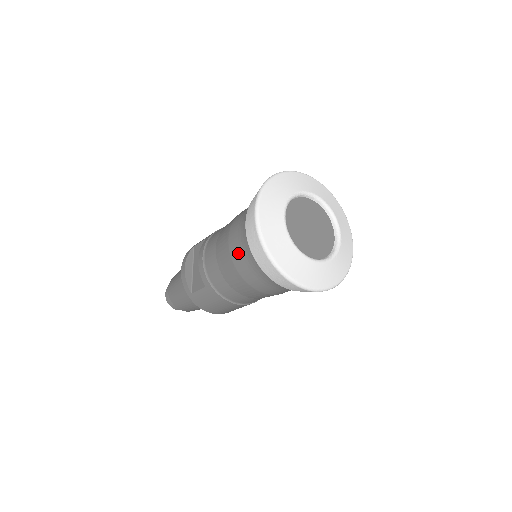
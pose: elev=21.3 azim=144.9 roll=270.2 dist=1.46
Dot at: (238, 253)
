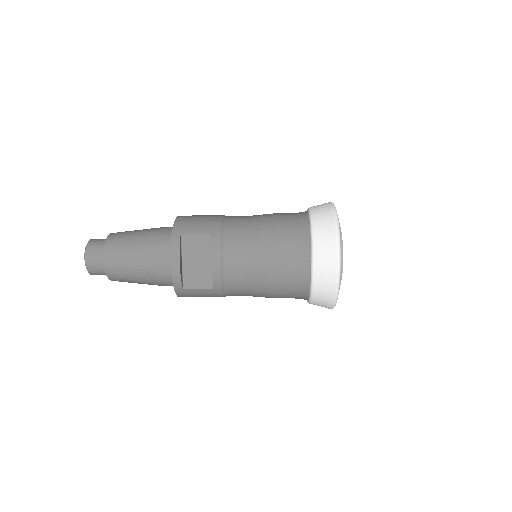
Dot at: (287, 280)
